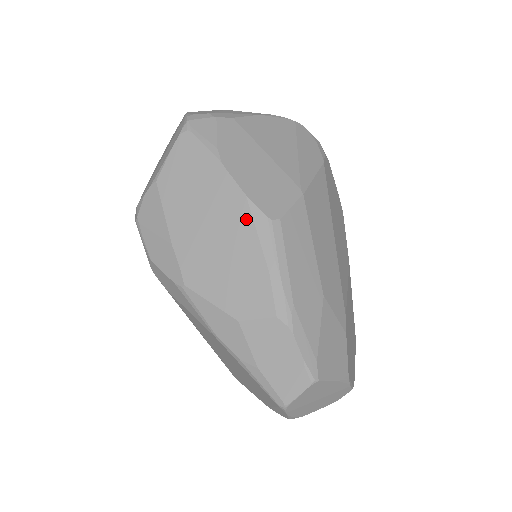
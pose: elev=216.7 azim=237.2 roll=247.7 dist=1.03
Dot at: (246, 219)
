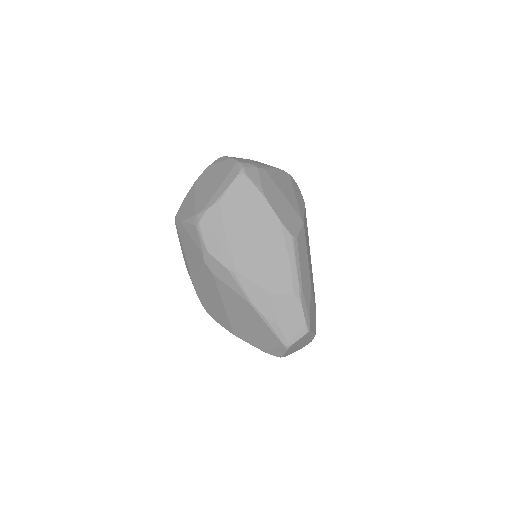
Dot at: (279, 235)
